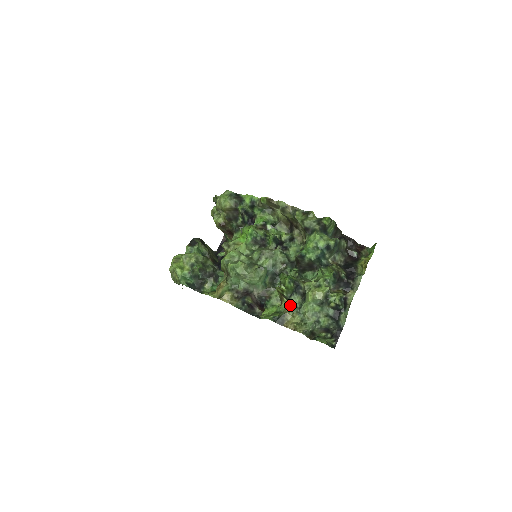
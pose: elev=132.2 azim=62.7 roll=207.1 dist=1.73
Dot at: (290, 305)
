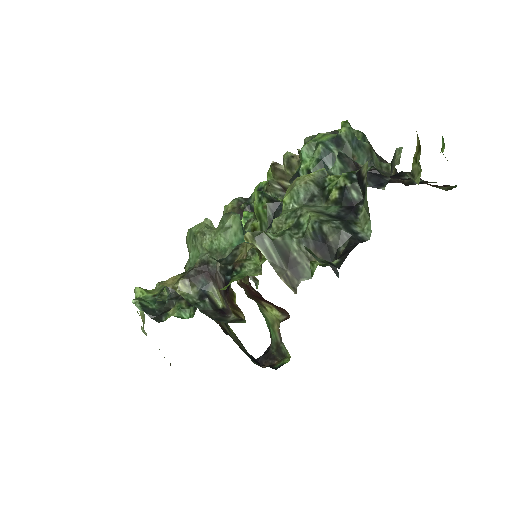
Dot at: occluded
